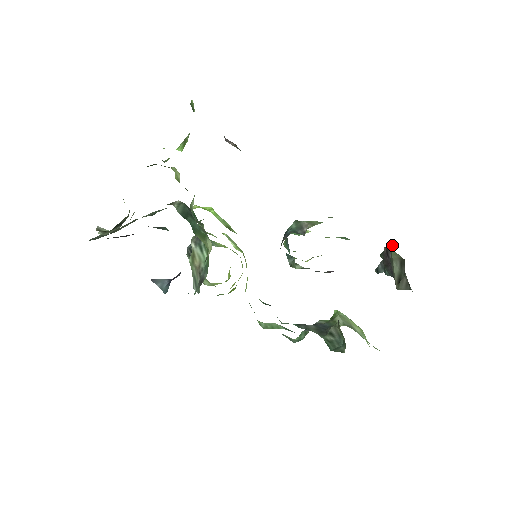
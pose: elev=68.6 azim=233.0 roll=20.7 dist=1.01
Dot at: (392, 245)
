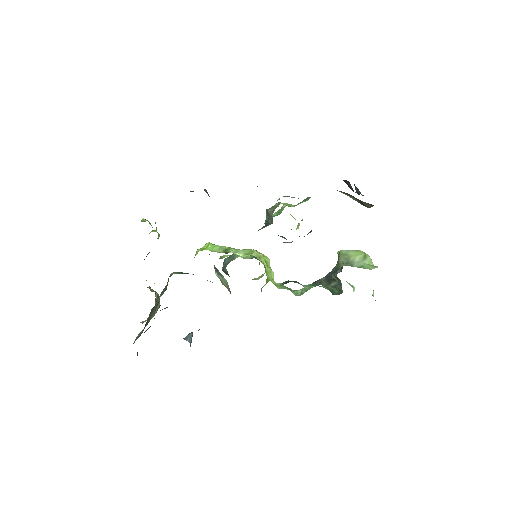
Dot at: occluded
